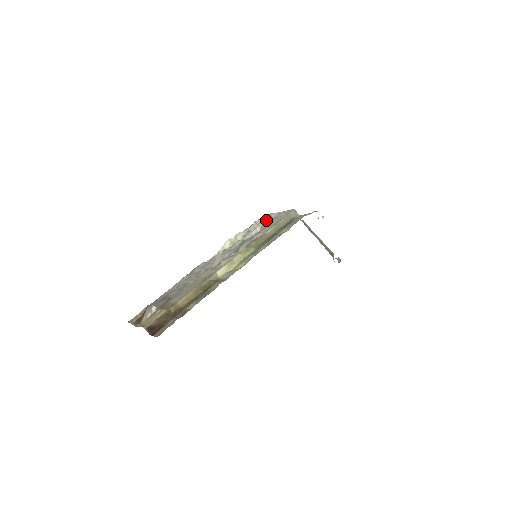
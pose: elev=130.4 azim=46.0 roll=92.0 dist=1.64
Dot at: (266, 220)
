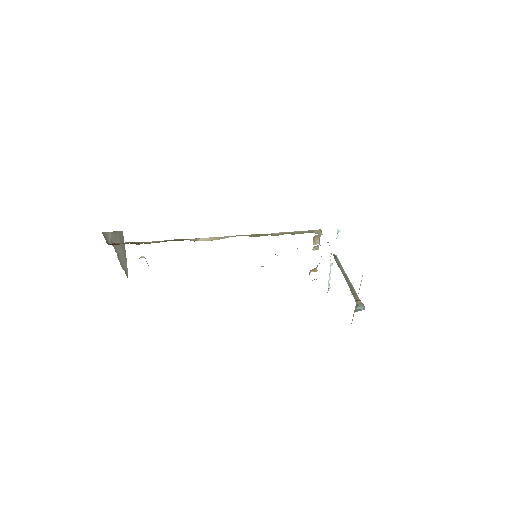
Dot at: occluded
